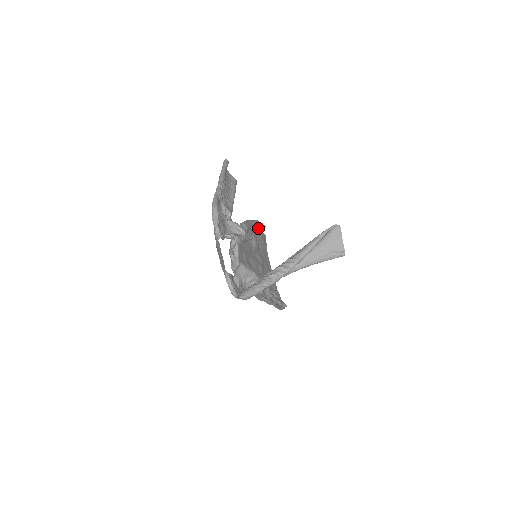
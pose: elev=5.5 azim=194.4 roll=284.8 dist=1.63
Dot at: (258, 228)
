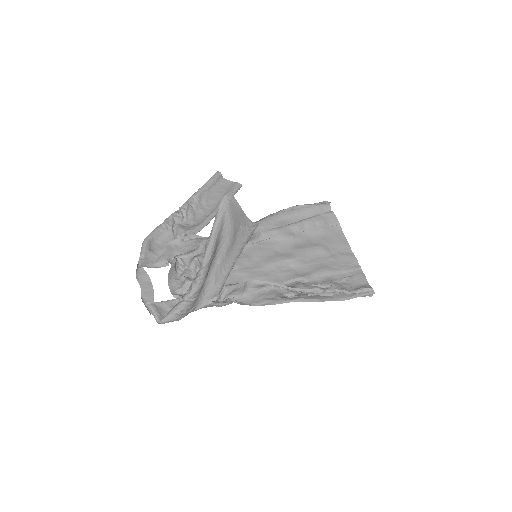
Dot at: (308, 212)
